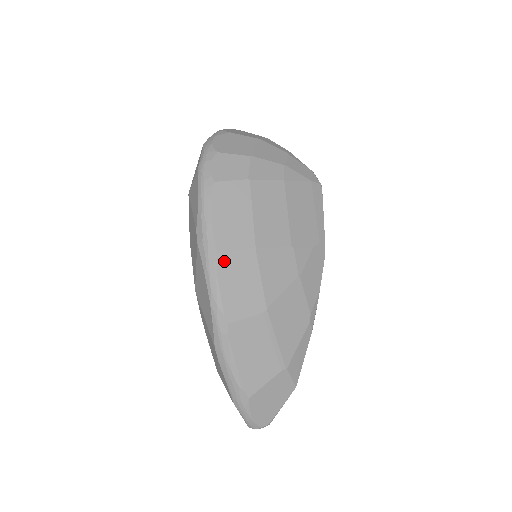
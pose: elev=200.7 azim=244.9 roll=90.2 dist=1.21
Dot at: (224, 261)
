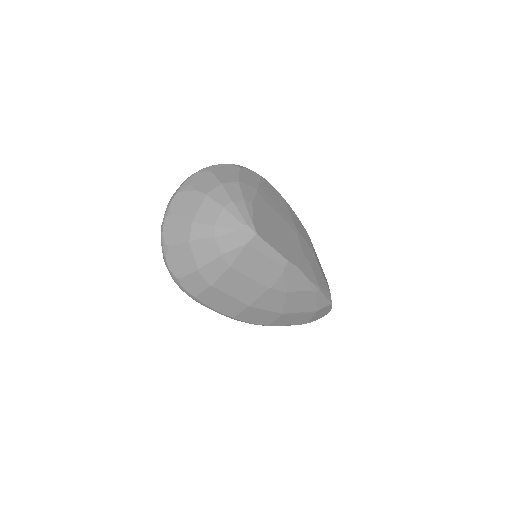
Dot at: (239, 317)
